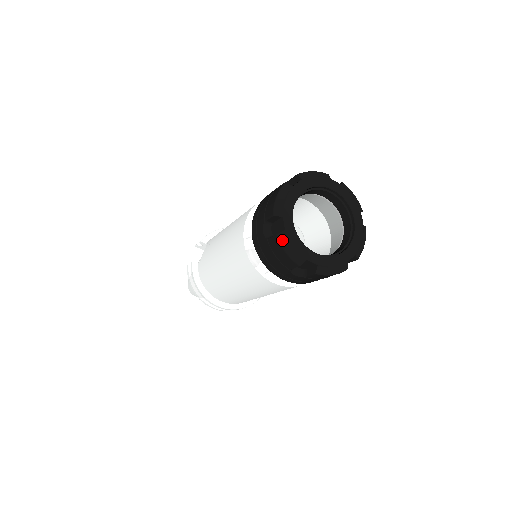
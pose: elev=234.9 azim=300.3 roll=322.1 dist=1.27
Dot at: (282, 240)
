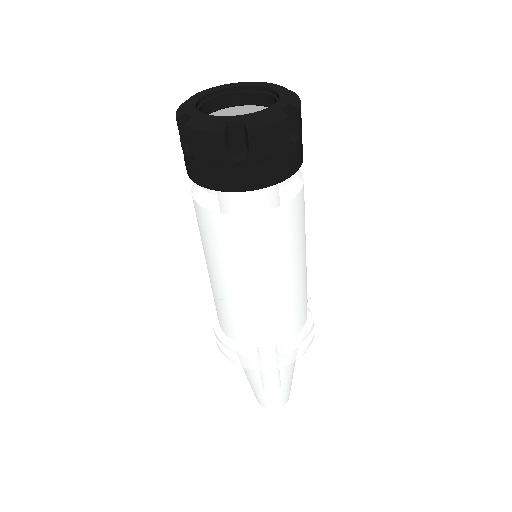
Dot at: (192, 125)
